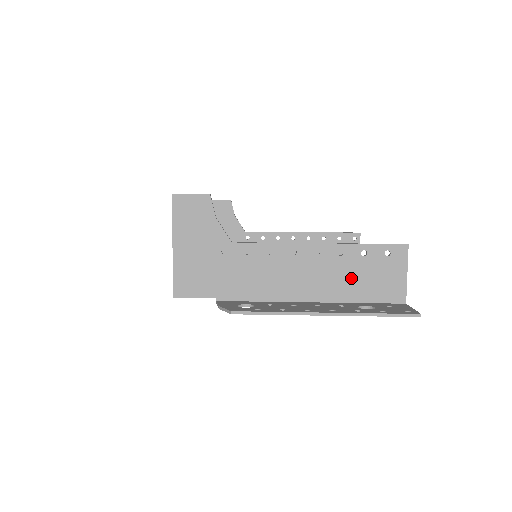
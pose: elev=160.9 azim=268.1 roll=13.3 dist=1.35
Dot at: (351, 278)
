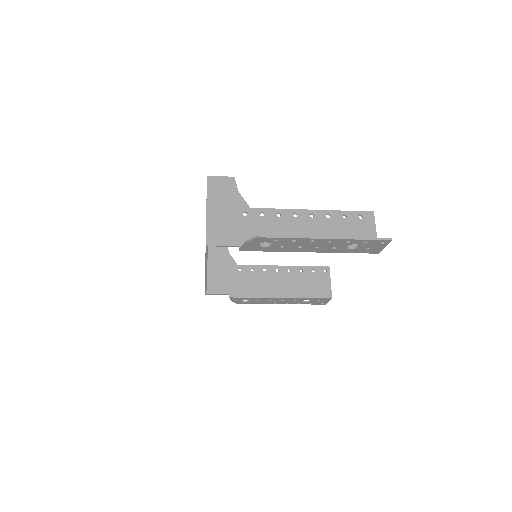
Dot at: (338, 233)
